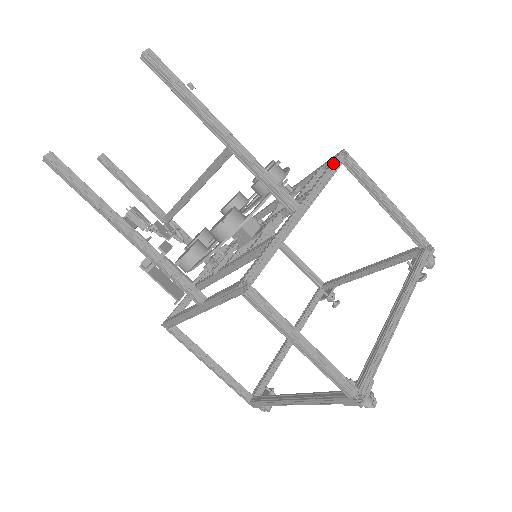
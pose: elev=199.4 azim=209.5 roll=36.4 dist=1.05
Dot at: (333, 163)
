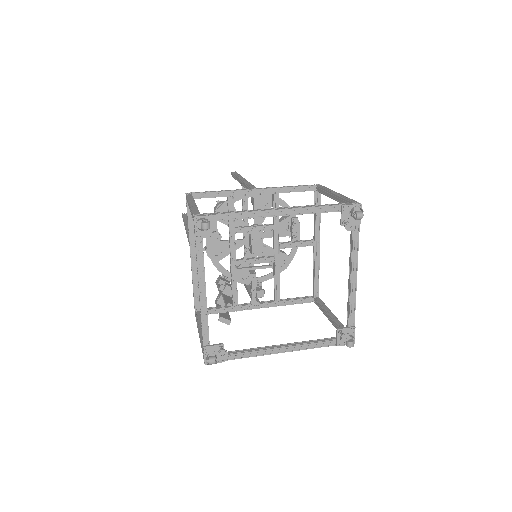
Dot at: (302, 185)
